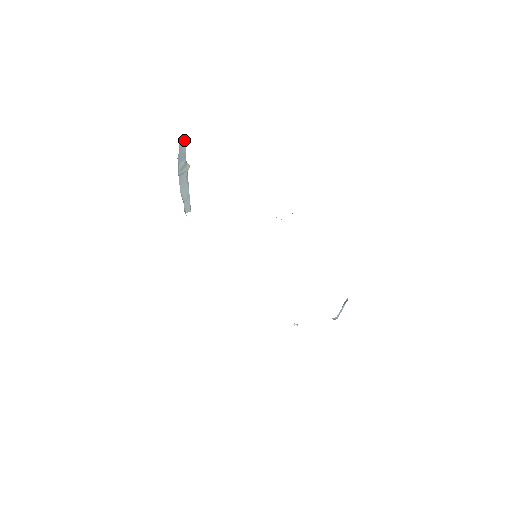
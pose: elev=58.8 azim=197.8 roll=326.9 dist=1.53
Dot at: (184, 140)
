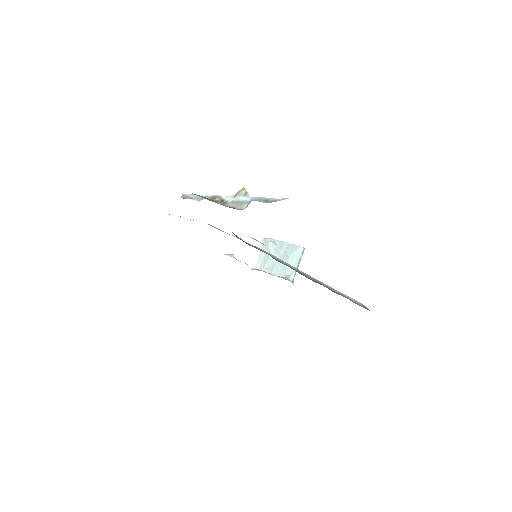
Dot at: occluded
